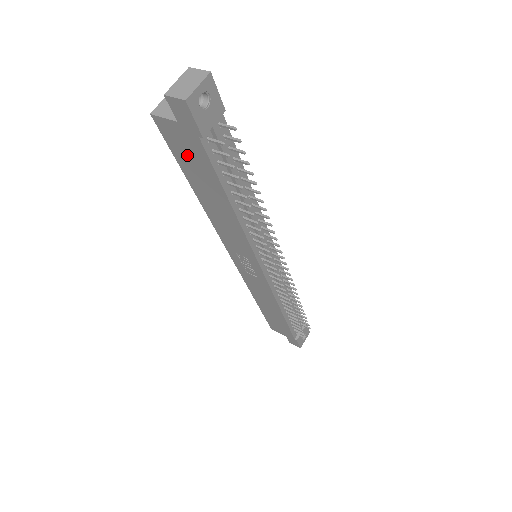
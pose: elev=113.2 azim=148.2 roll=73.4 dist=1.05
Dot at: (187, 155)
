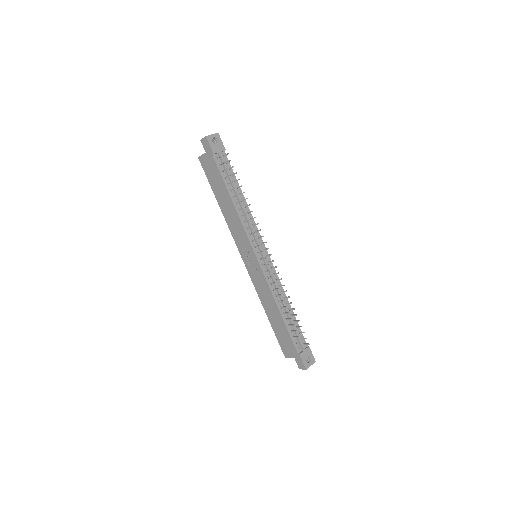
Dot at: (211, 173)
